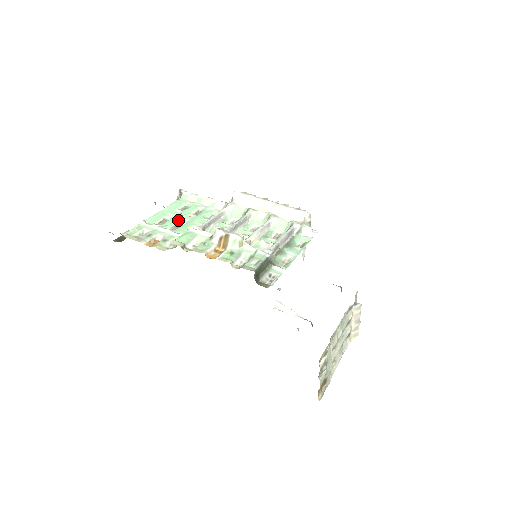
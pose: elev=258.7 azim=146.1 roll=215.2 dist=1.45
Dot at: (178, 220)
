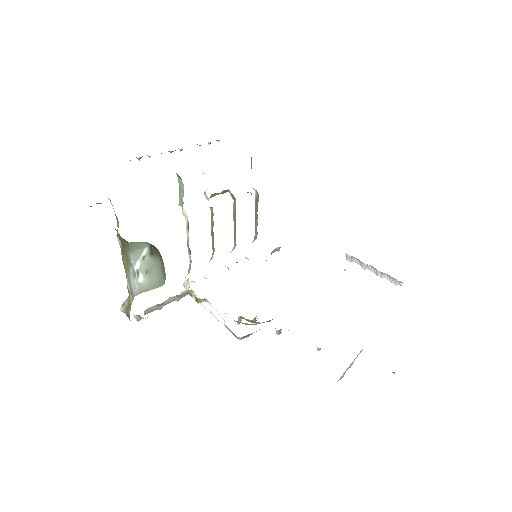
Dot at: occluded
